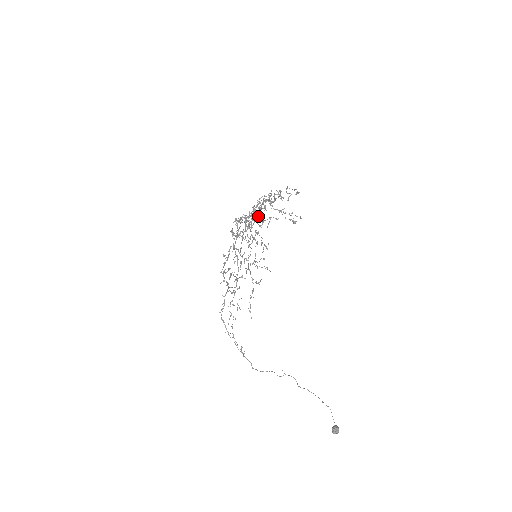
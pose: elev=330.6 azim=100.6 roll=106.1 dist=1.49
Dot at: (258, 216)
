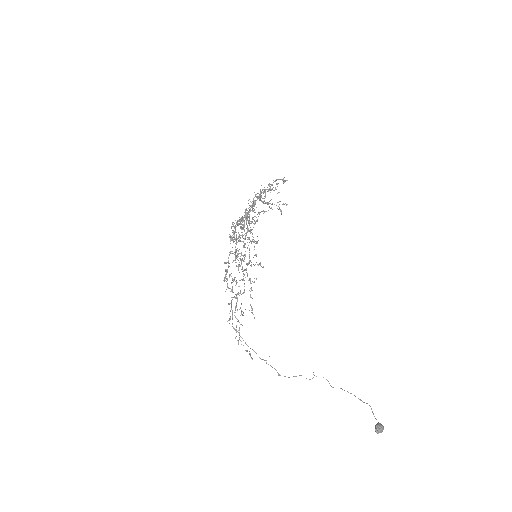
Dot at: (249, 214)
